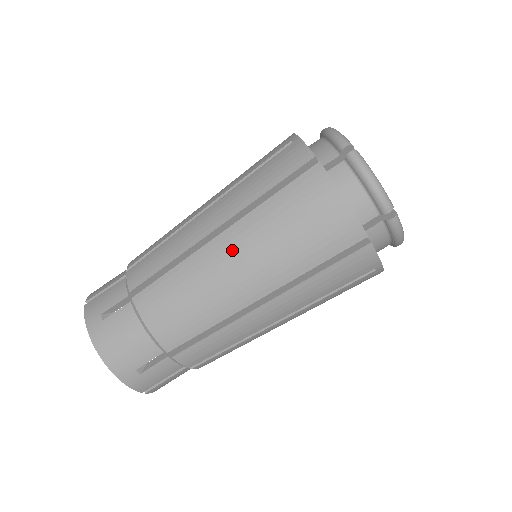
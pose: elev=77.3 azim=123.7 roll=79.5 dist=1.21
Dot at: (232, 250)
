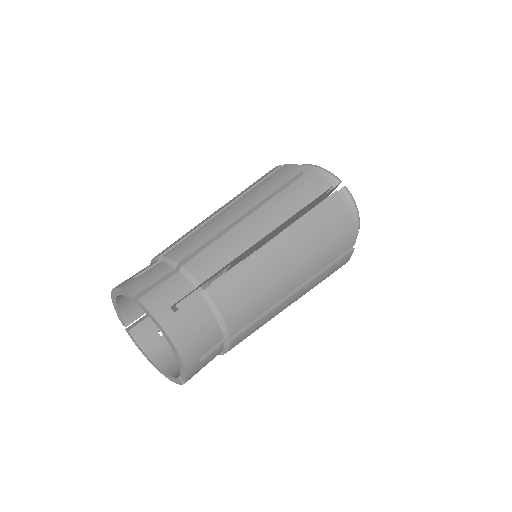
Dot at: occluded
